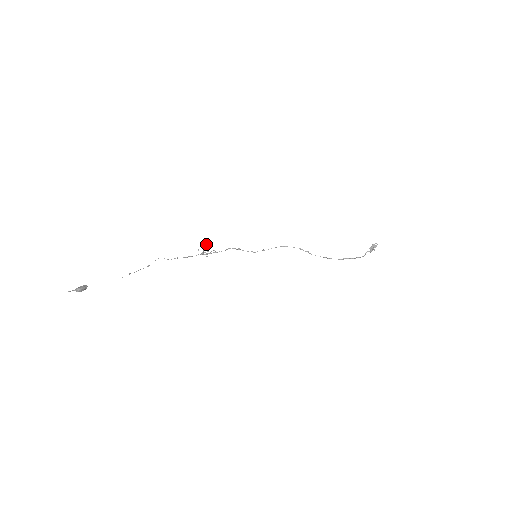
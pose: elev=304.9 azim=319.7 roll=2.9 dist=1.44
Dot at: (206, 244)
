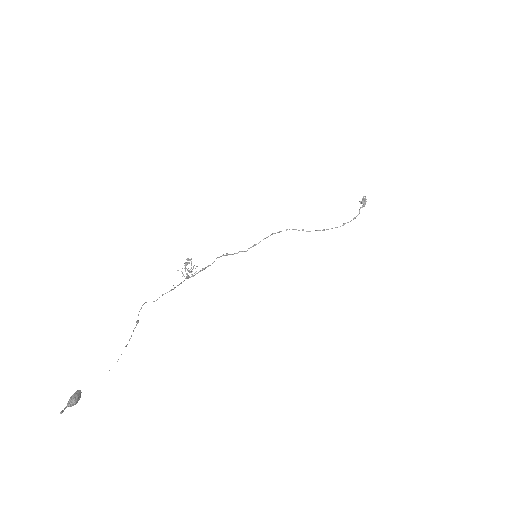
Dot at: (186, 262)
